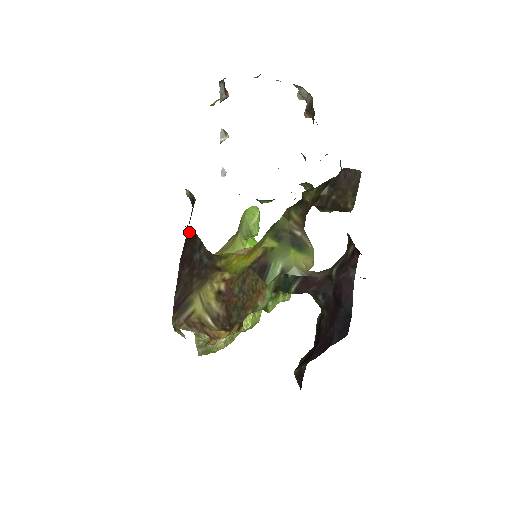
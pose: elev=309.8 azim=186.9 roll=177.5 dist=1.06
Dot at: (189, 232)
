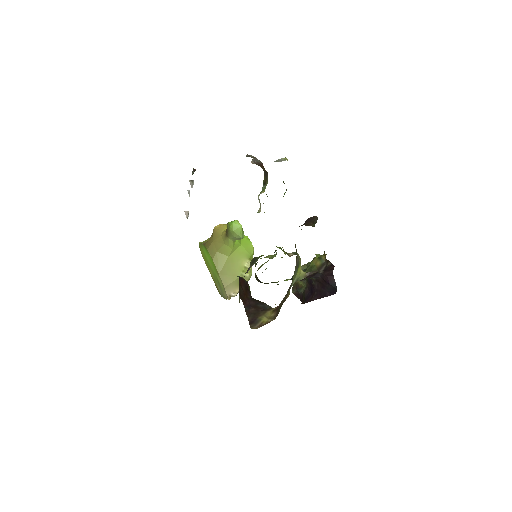
Dot at: (252, 298)
